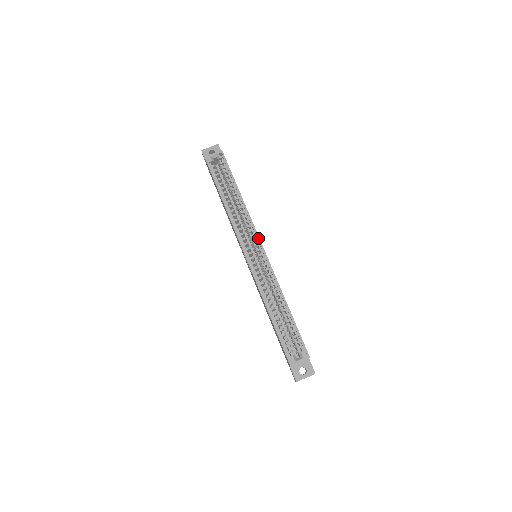
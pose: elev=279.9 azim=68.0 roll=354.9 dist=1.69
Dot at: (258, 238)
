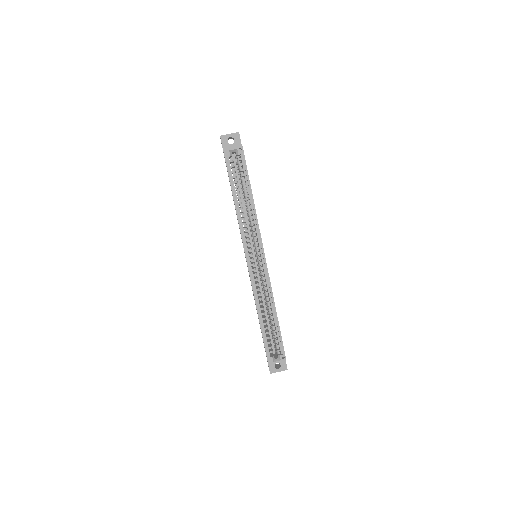
Dot at: (262, 247)
